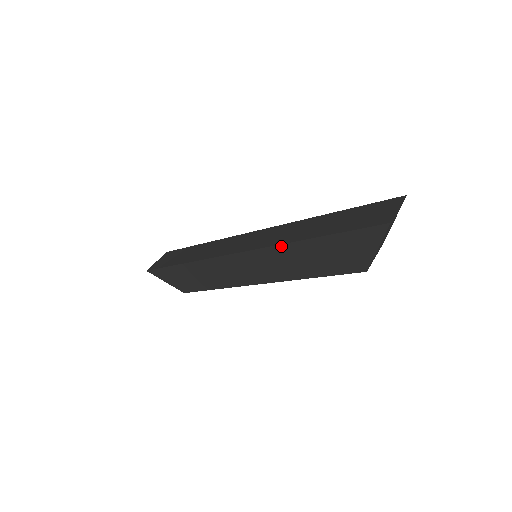
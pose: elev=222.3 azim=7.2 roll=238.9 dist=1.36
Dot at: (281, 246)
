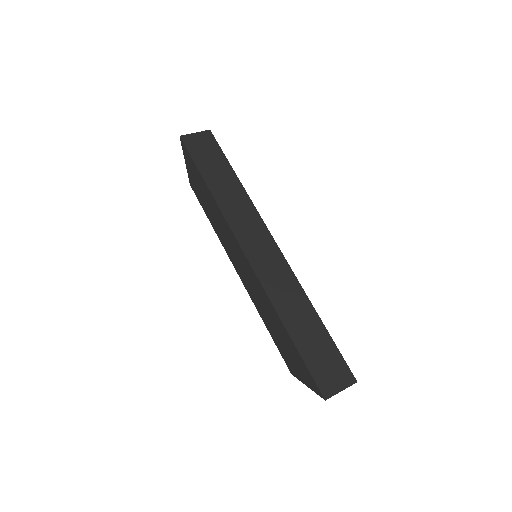
Dot at: (270, 302)
